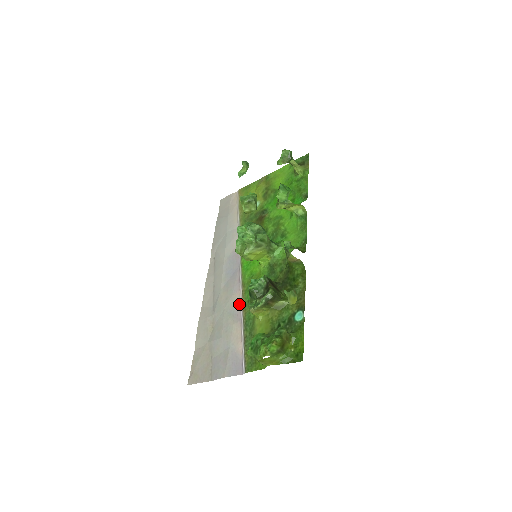
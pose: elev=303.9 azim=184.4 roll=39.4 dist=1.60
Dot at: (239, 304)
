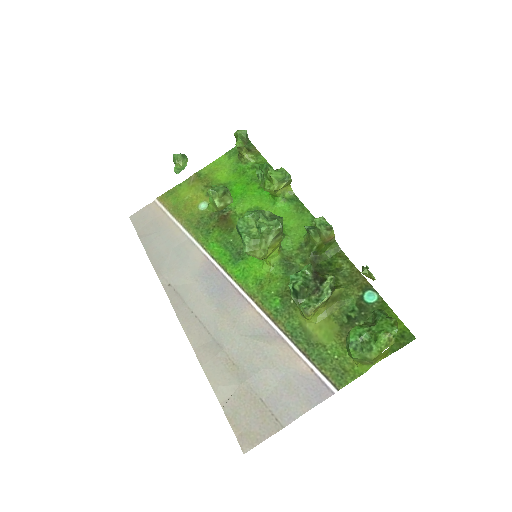
Dot at: (261, 319)
